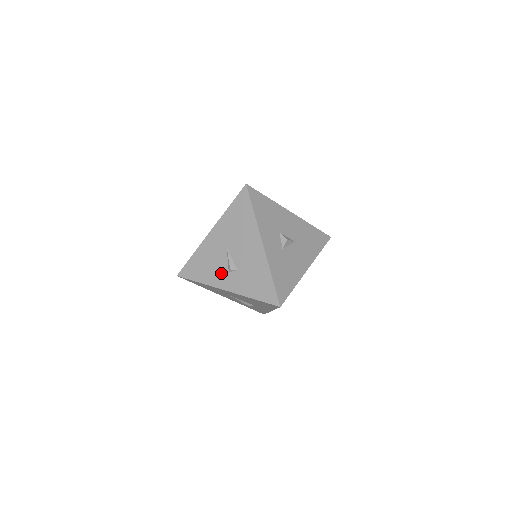
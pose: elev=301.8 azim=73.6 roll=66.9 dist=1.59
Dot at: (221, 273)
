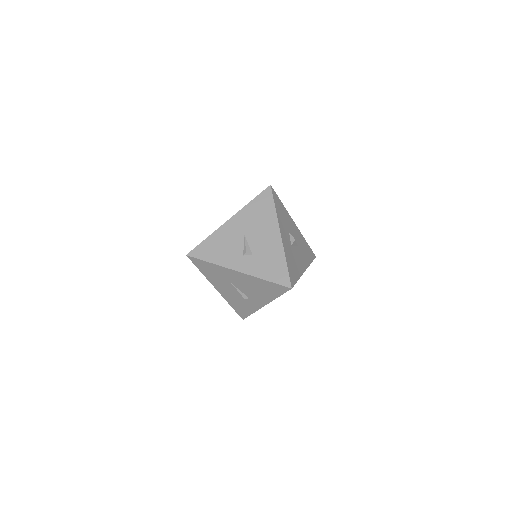
Dot at: (235, 256)
